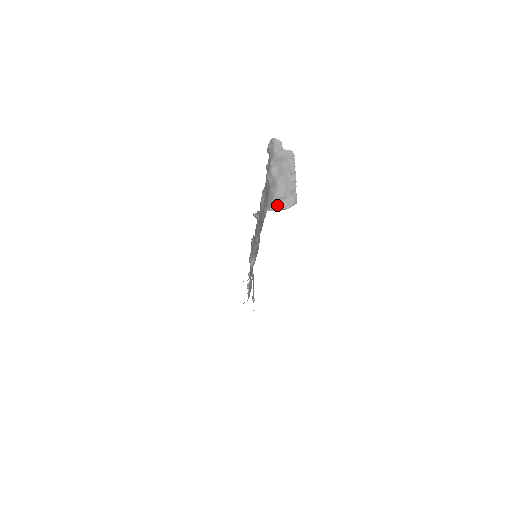
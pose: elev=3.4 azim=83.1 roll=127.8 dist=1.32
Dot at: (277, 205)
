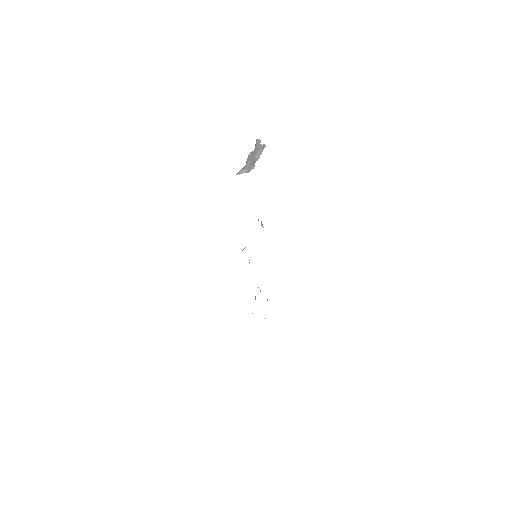
Dot at: (241, 171)
